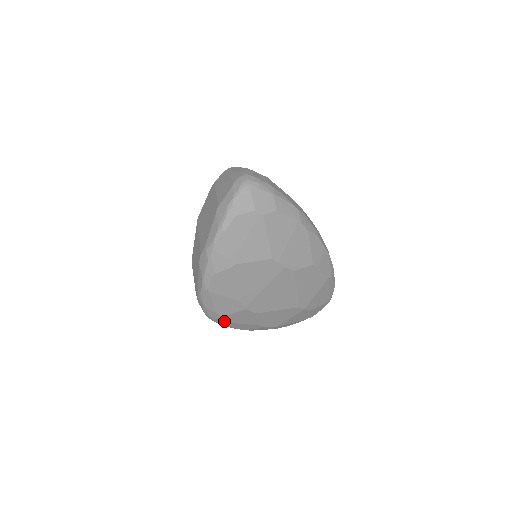
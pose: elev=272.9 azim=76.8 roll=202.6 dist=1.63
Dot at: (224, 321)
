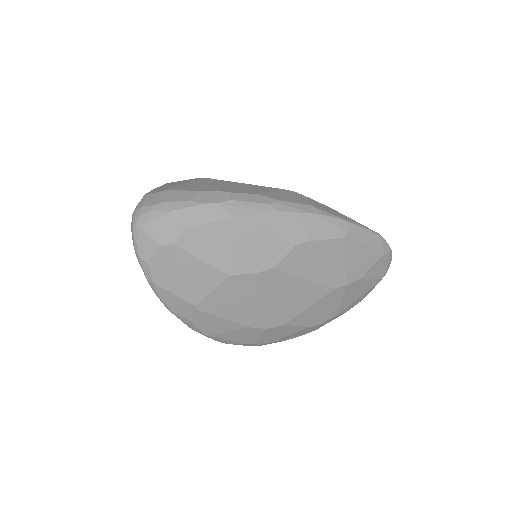
Dot at: (266, 343)
